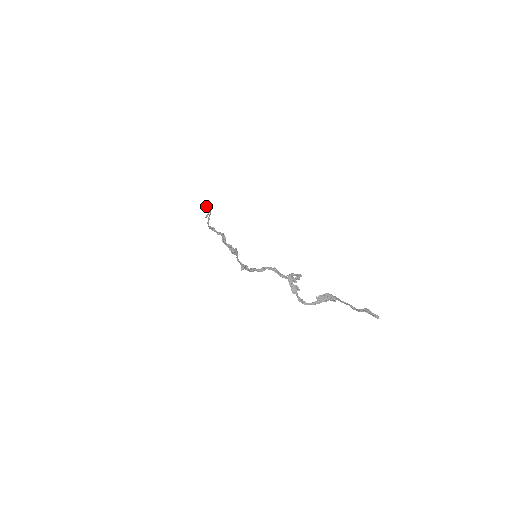
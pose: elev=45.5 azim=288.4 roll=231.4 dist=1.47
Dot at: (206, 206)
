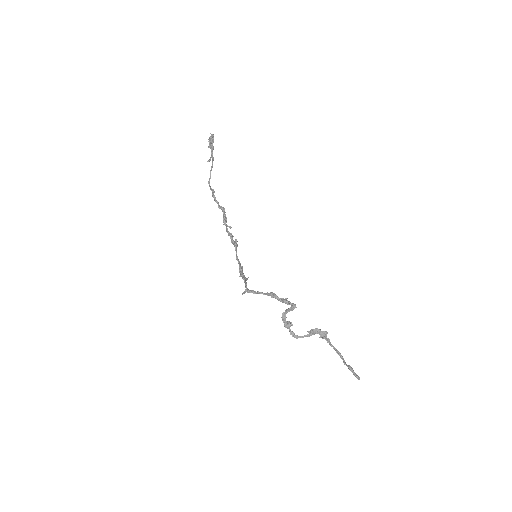
Dot at: occluded
